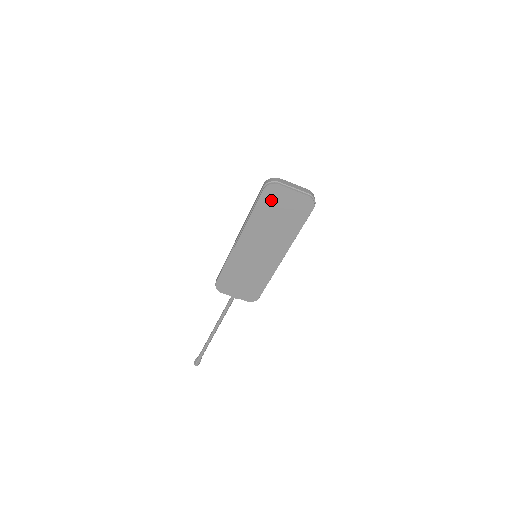
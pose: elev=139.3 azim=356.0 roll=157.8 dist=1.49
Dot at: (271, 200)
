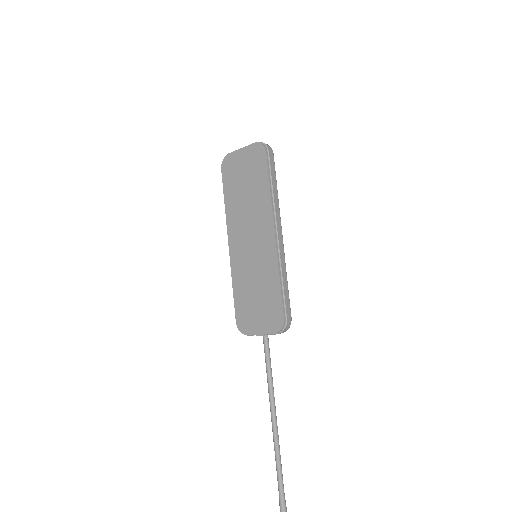
Dot at: (231, 174)
